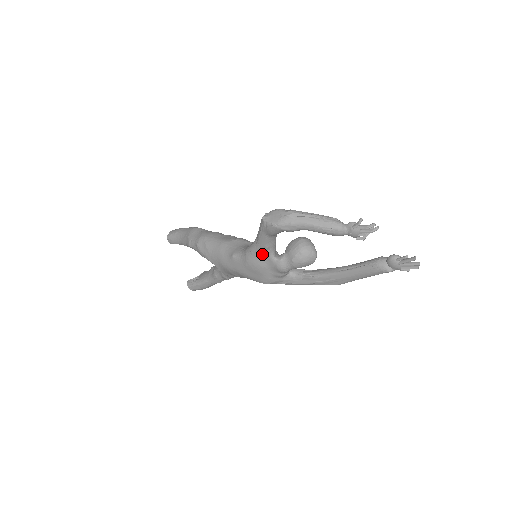
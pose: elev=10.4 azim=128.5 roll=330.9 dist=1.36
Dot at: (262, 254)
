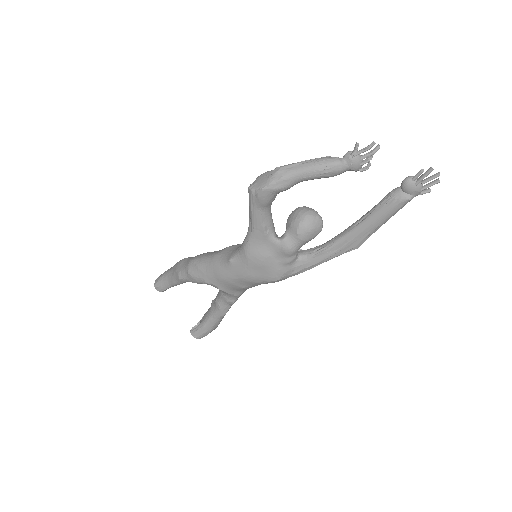
Dot at: (261, 239)
